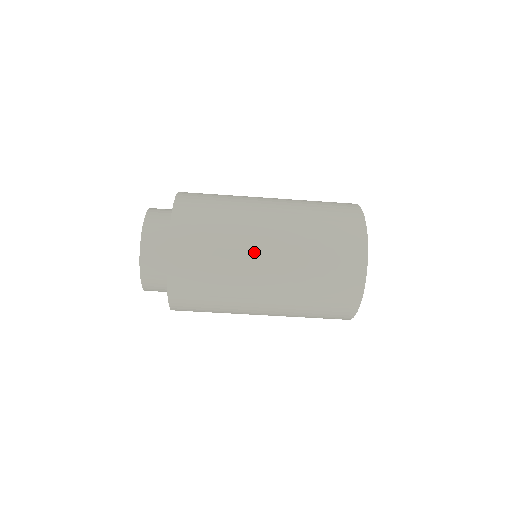
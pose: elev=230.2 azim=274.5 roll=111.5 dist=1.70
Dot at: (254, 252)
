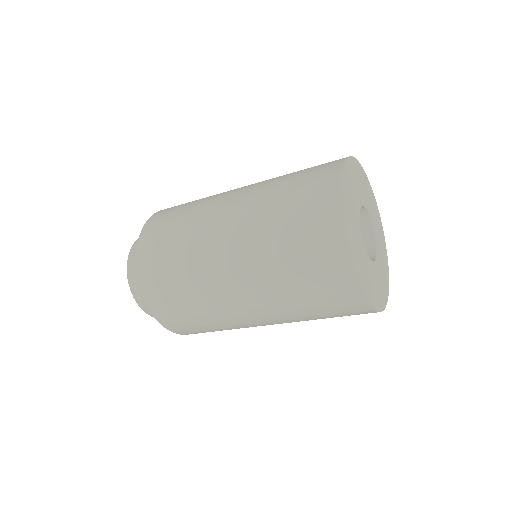
Dot at: (212, 242)
